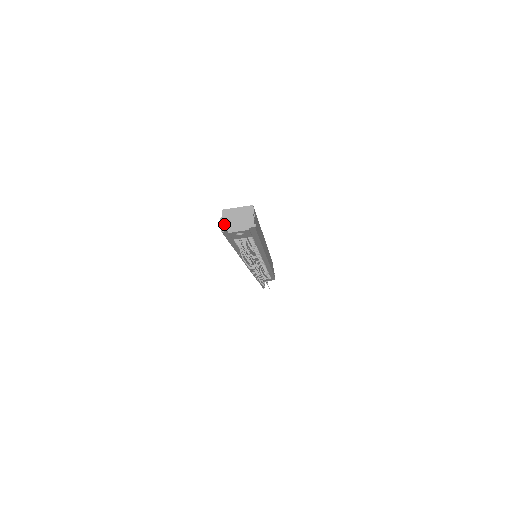
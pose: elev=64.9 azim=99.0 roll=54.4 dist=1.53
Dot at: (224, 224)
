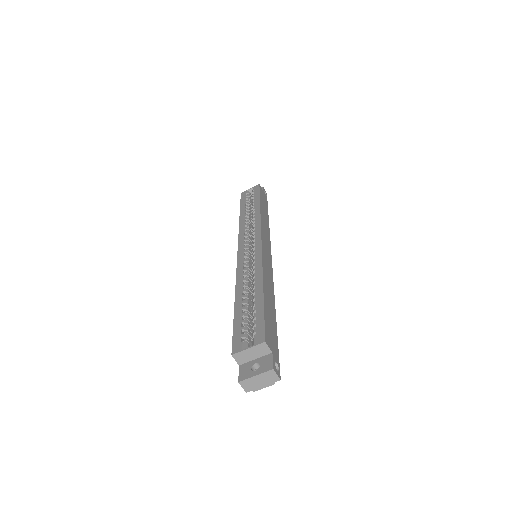
Dot at: (246, 386)
